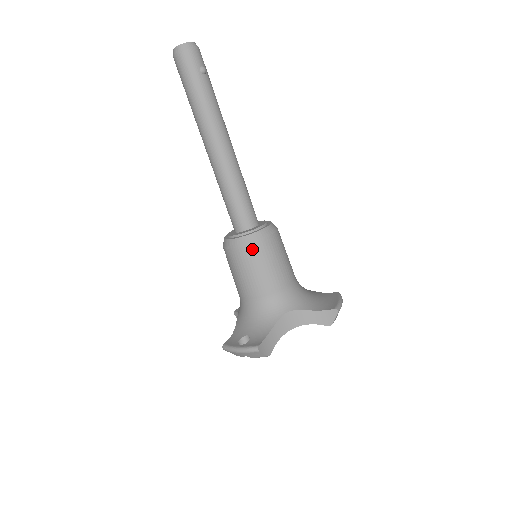
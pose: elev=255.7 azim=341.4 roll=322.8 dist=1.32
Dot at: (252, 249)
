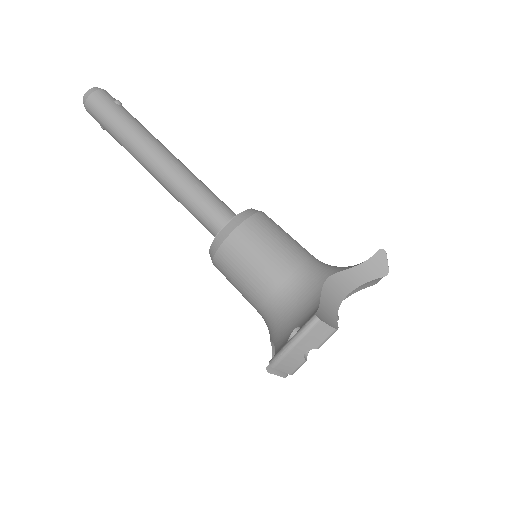
Dot at: (245, 229)
